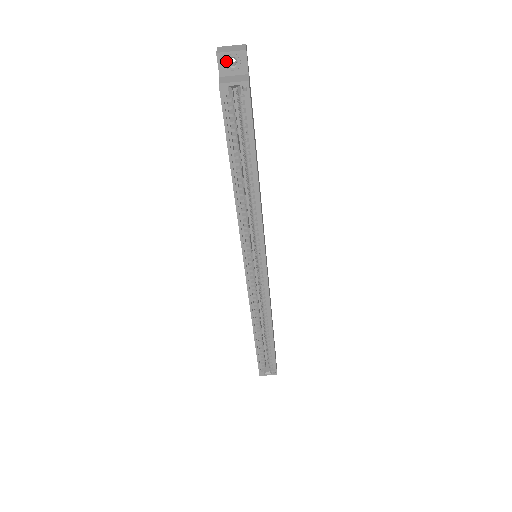
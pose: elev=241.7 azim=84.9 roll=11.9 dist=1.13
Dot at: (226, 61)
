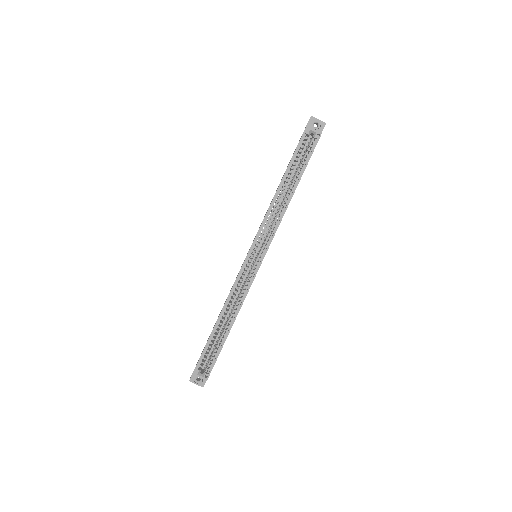
Dot at: (313, 122)
